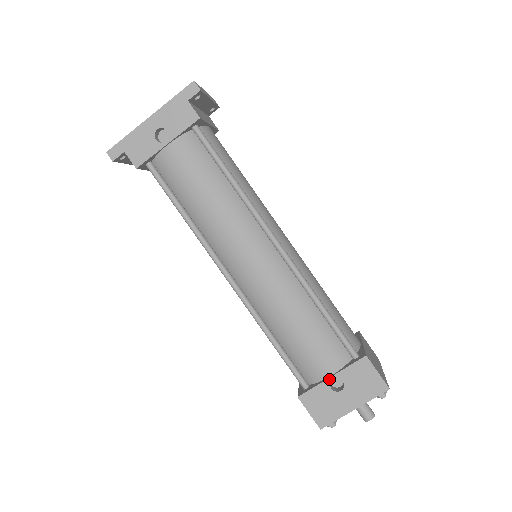
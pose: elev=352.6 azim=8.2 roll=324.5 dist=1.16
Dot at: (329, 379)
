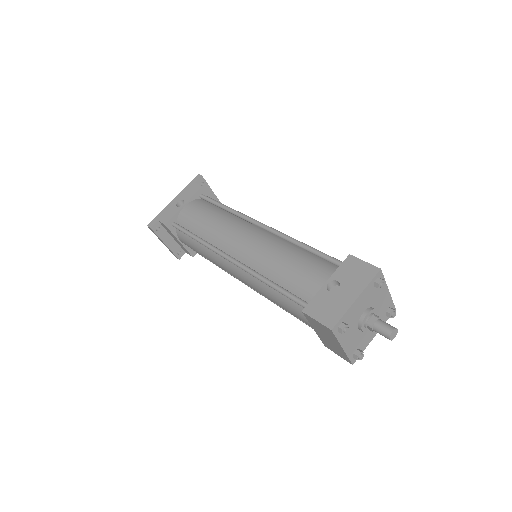
Dot at: (325, 285)
